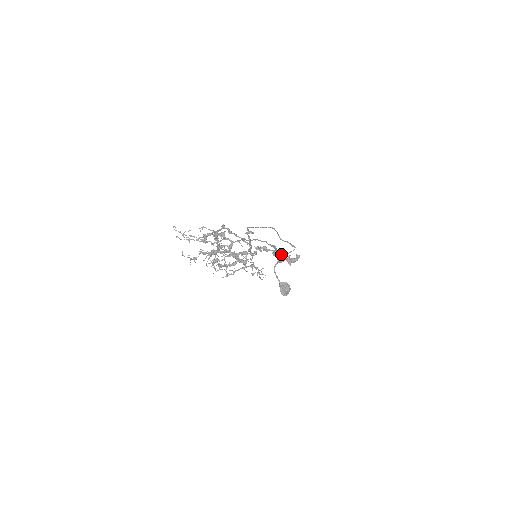
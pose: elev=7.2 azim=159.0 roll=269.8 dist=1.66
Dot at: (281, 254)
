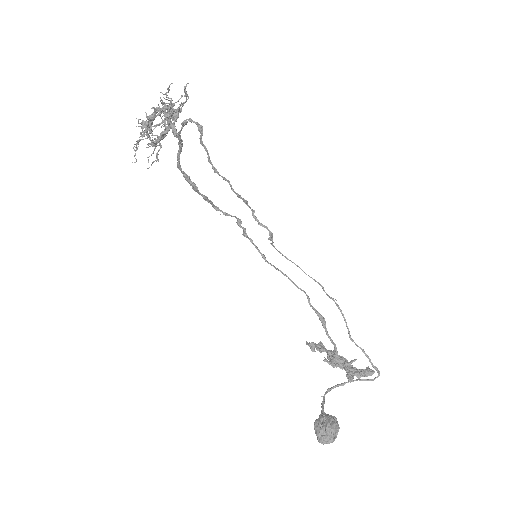
Dot at: (336, 347)
